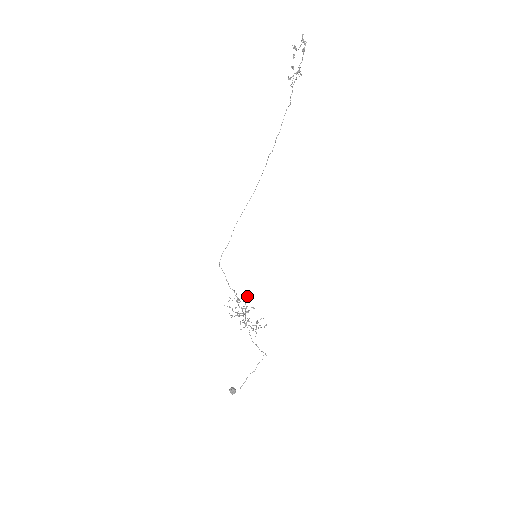
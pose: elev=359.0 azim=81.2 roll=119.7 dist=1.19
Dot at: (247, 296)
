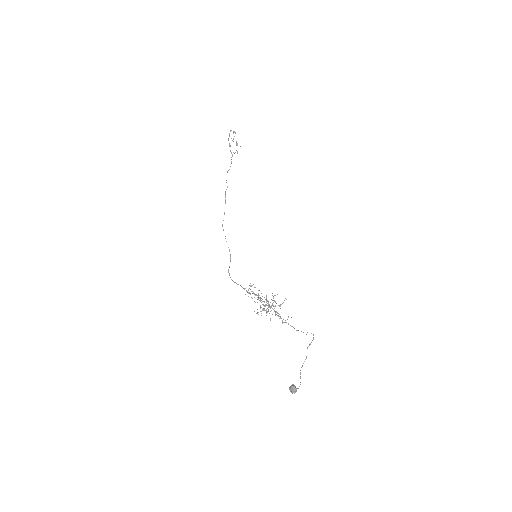
Dot at: (252, 285)
